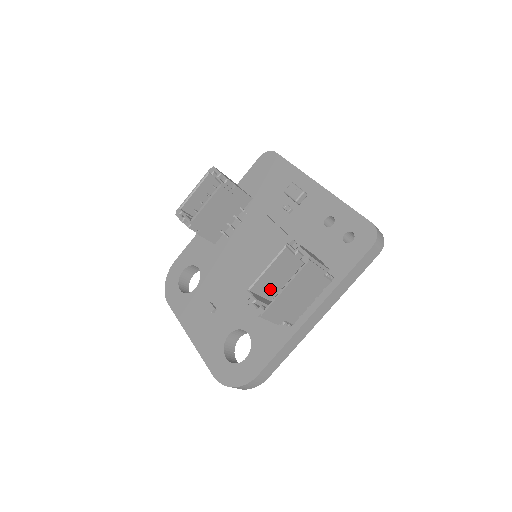
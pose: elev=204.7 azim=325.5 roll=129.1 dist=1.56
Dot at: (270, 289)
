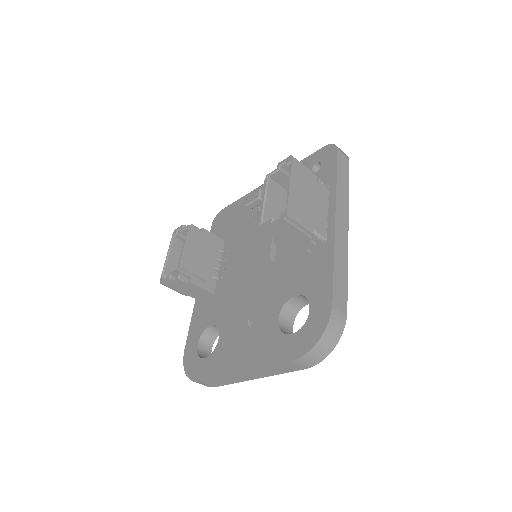
Dot at: occluded
